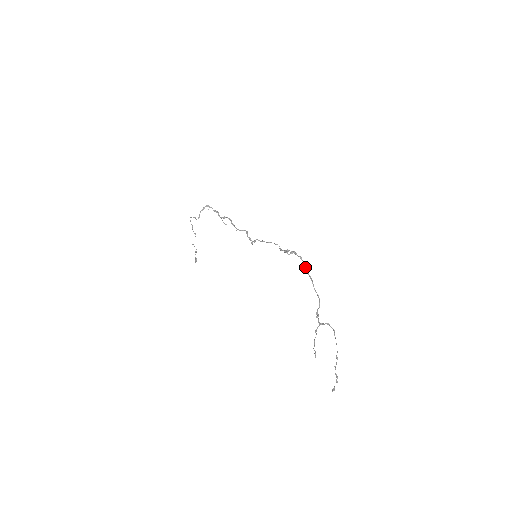
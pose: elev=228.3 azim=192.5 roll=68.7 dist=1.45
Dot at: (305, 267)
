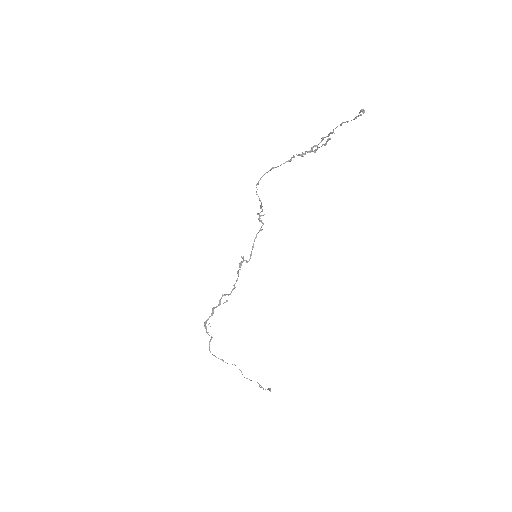
Dot at: (263, 175)
